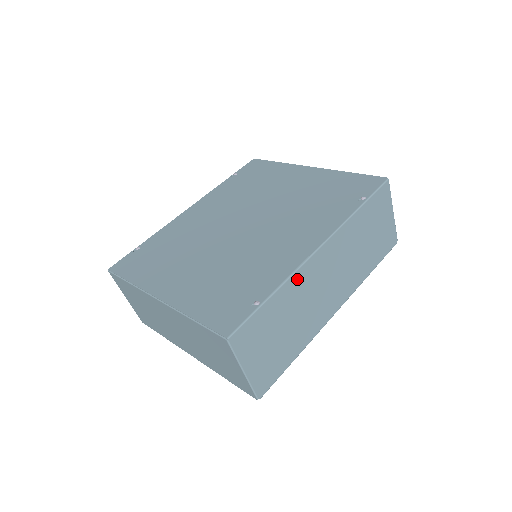
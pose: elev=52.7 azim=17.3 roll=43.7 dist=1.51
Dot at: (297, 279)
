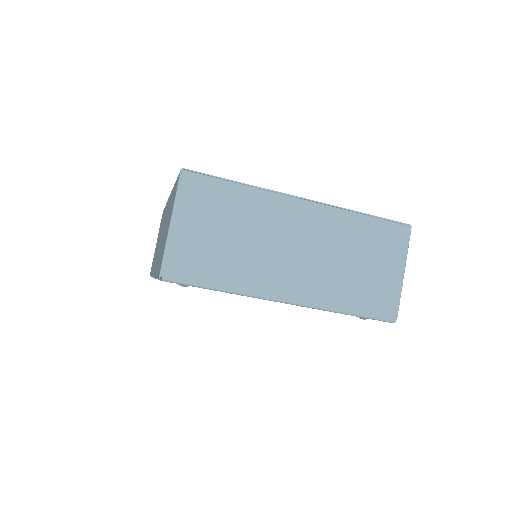
Dot at: occluded
